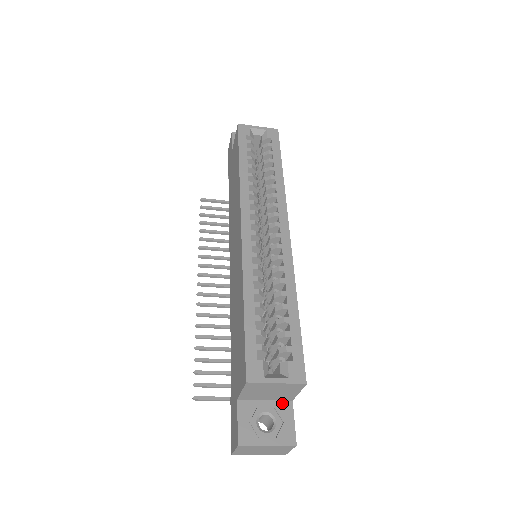
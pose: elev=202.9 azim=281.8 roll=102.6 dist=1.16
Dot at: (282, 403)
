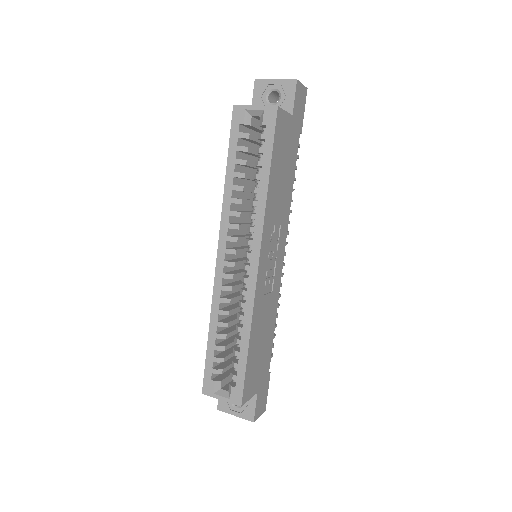
Dot at: occluded
